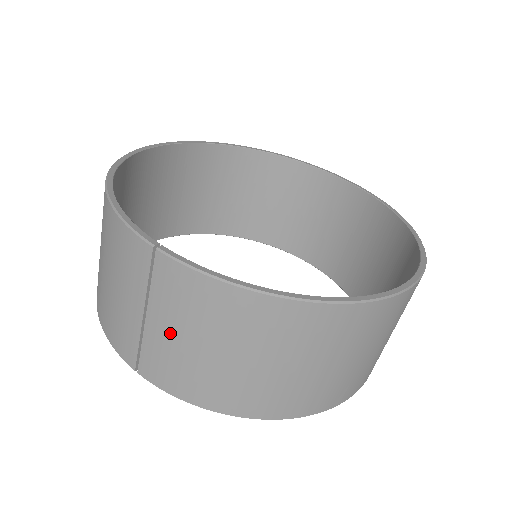
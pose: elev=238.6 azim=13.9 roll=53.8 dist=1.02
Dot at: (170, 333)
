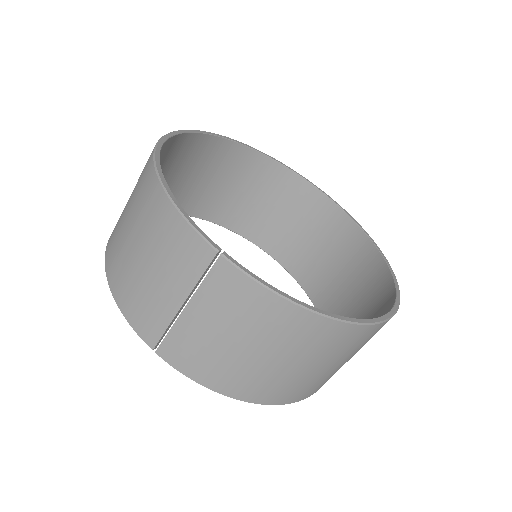
Dot at: (207, 326)
